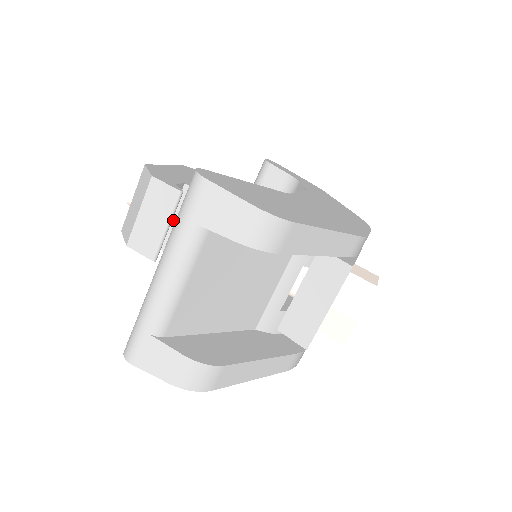
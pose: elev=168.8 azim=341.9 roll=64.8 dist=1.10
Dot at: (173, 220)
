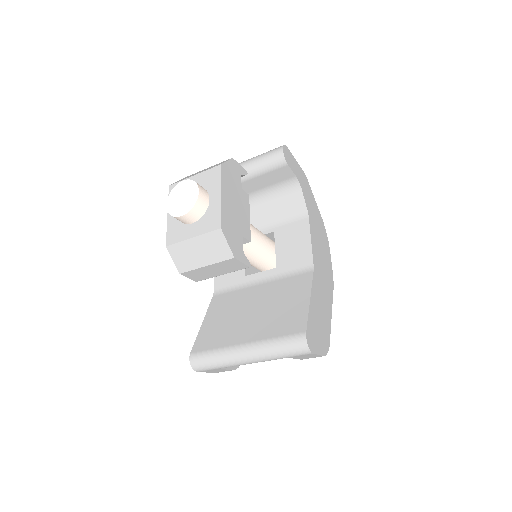
Dot at: occluded
